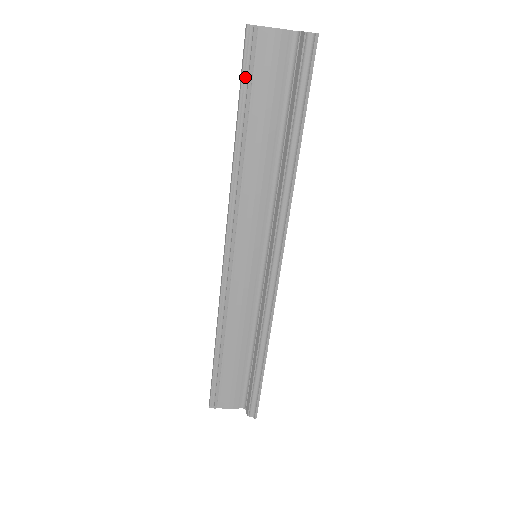
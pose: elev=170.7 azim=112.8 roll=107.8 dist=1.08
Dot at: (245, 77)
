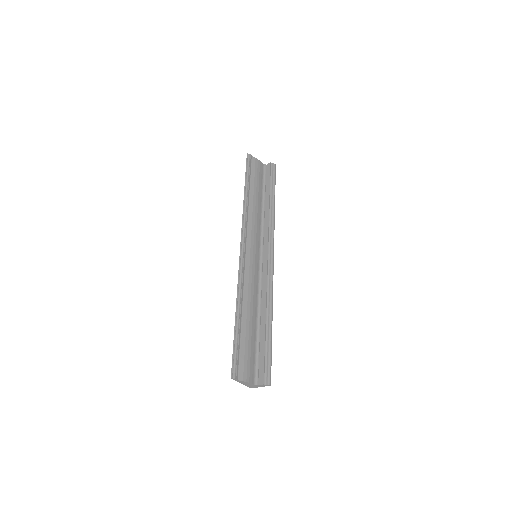
Dot at: (248, 170)
